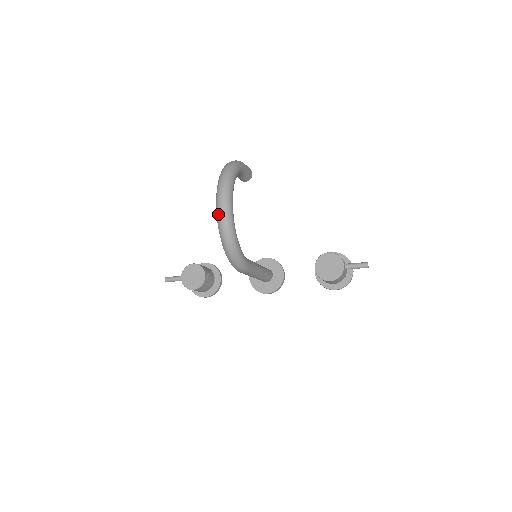
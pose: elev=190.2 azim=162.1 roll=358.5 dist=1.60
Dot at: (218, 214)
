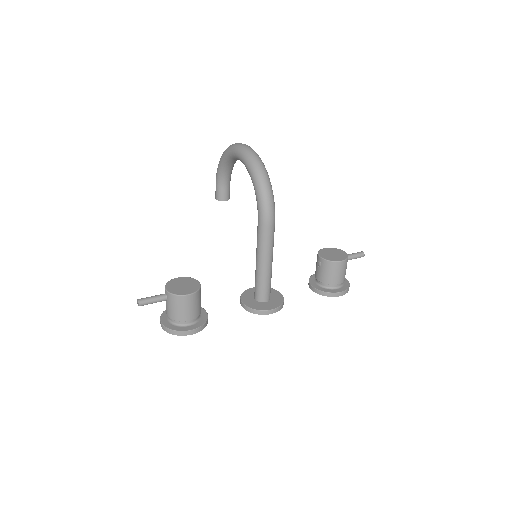
Dot at: (245, 150)
